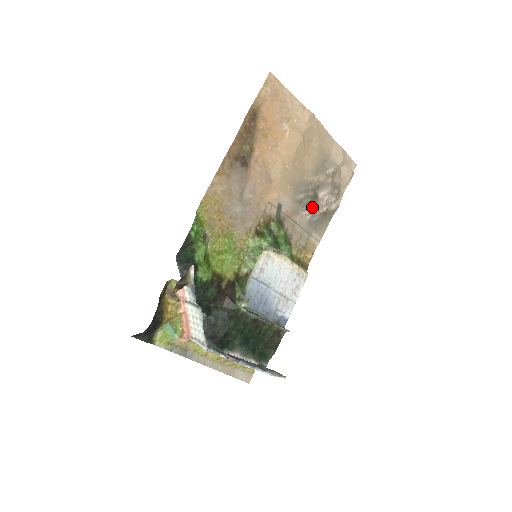
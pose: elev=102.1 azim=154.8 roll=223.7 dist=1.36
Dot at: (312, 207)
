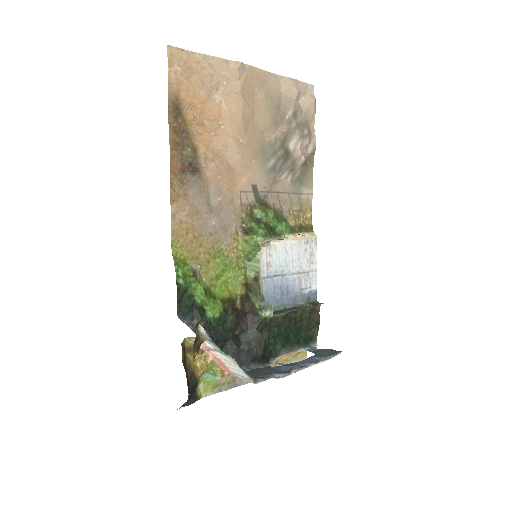
Dot at: (288, 166)
